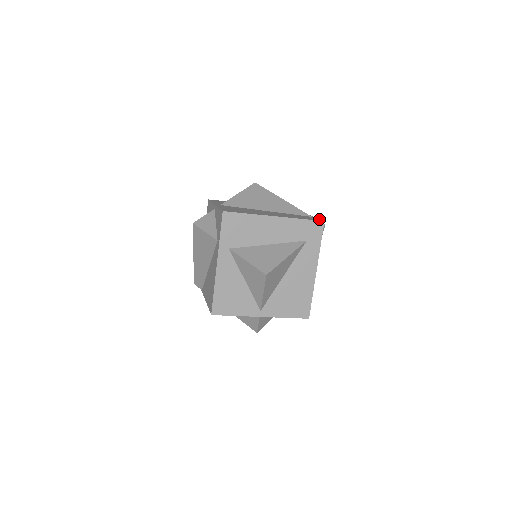
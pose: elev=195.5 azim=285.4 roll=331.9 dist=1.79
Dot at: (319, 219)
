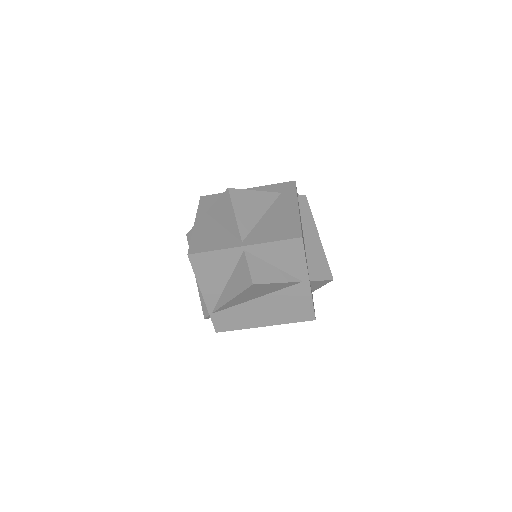
Dot at: occluded
